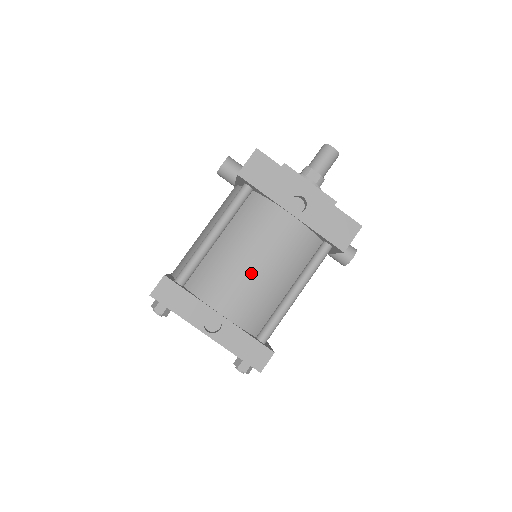
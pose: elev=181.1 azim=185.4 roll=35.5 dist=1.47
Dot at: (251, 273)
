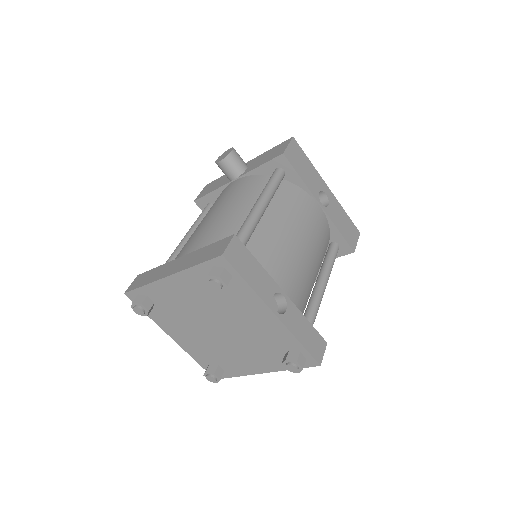
Dot at: (301, 254)
